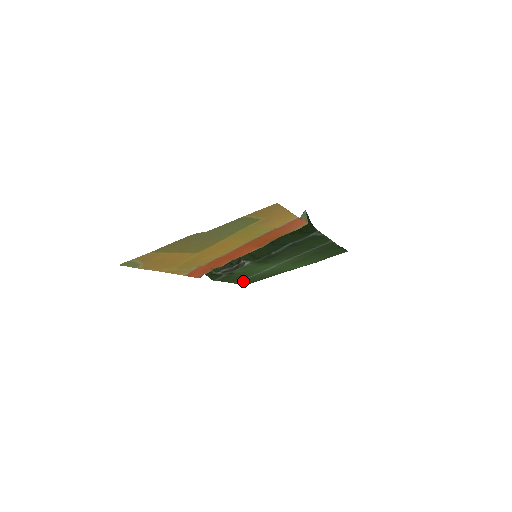
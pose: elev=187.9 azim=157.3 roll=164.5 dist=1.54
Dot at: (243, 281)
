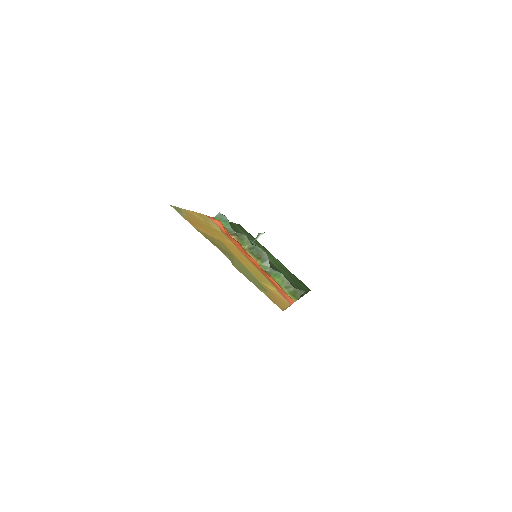
Dot at: (240, 228)
